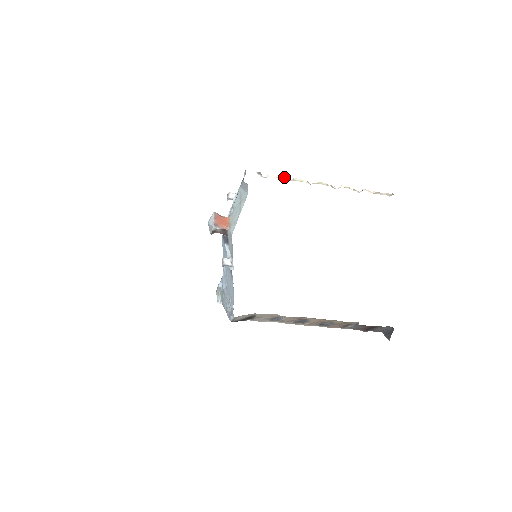
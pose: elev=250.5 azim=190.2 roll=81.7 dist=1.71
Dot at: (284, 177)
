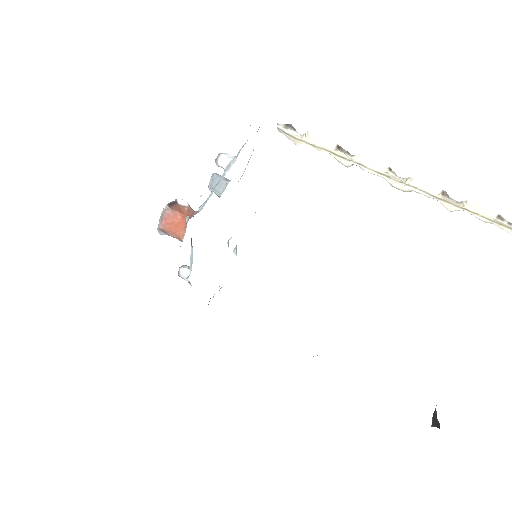
Dot at: (340, 146)
